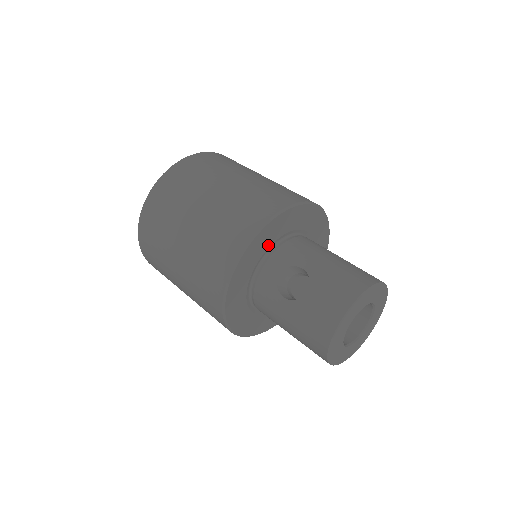
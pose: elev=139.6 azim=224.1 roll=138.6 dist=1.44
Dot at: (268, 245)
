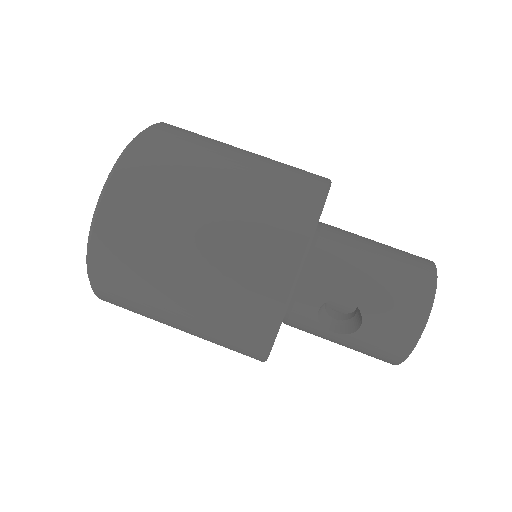
Dot at: occluded
